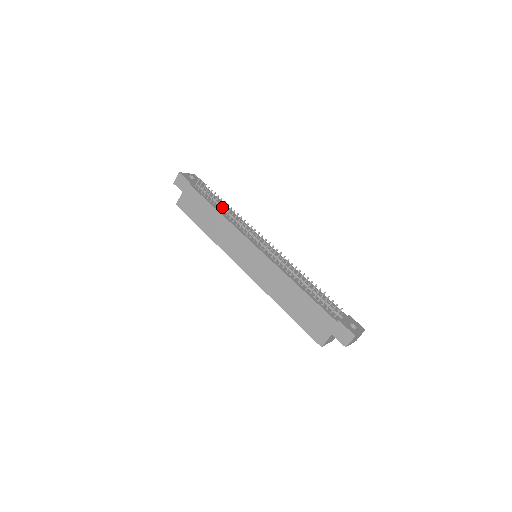
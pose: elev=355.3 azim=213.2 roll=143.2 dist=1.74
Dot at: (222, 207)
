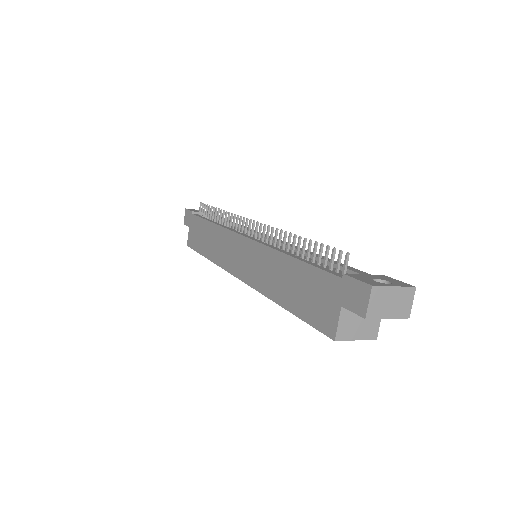
Dot at: (218, 217)
